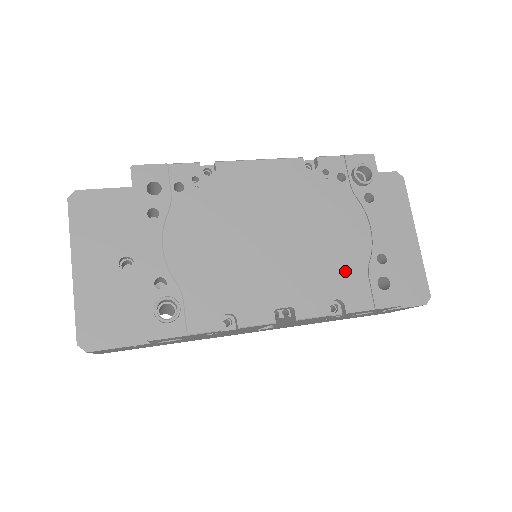
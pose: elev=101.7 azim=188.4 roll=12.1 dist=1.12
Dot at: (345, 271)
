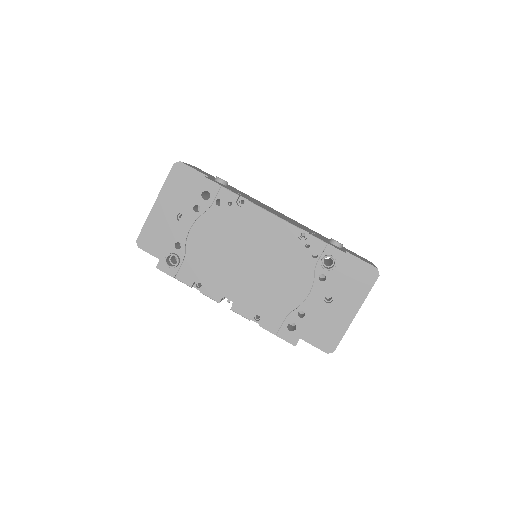
Dot at: (275, 305)
